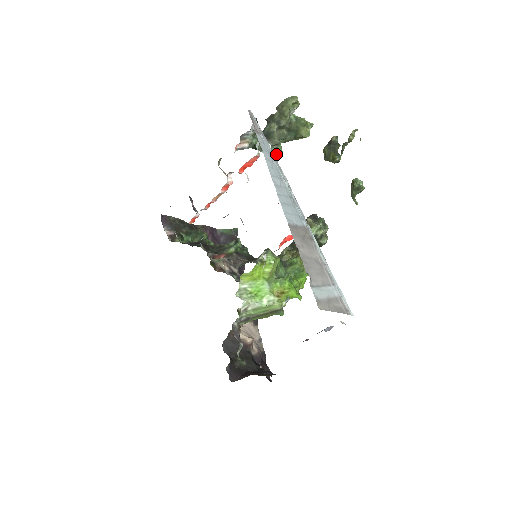
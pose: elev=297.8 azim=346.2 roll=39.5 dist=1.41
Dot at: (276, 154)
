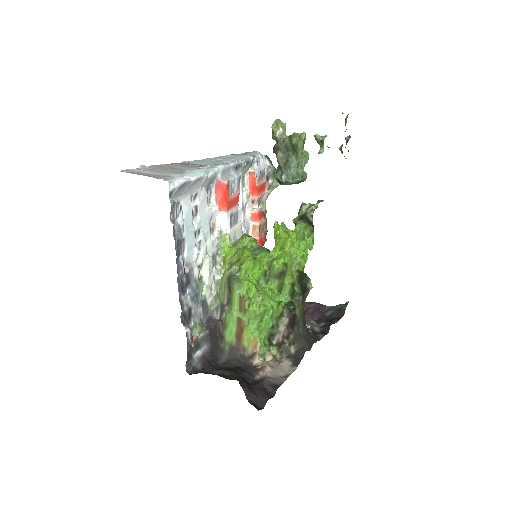
Dot at: (295, 177)
